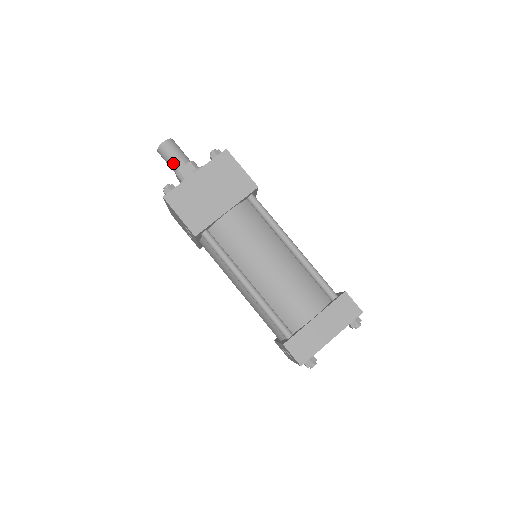
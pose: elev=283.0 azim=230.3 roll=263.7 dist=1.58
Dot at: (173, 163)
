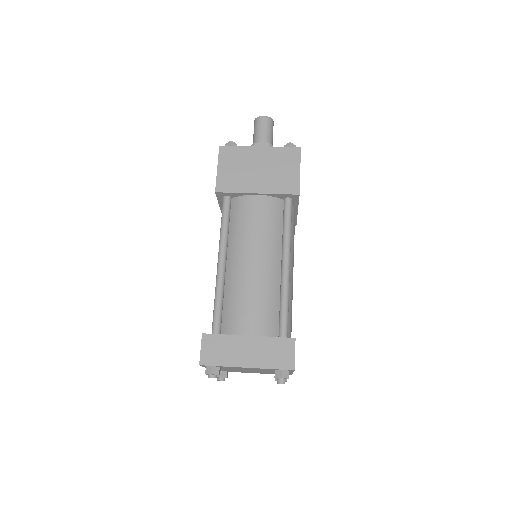
Dot at: (256, 136)
